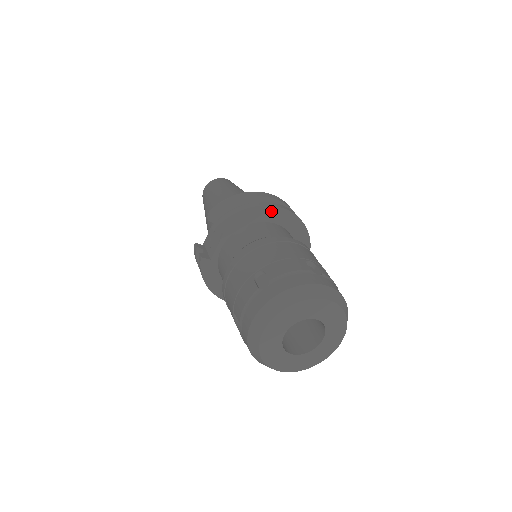
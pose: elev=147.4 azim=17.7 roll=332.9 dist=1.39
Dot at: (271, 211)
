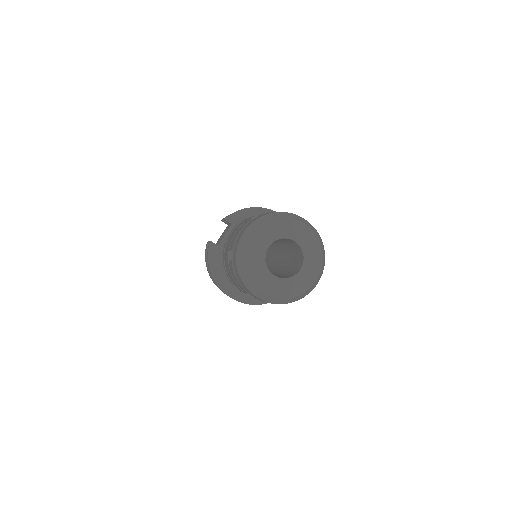
Dot at: occluded
